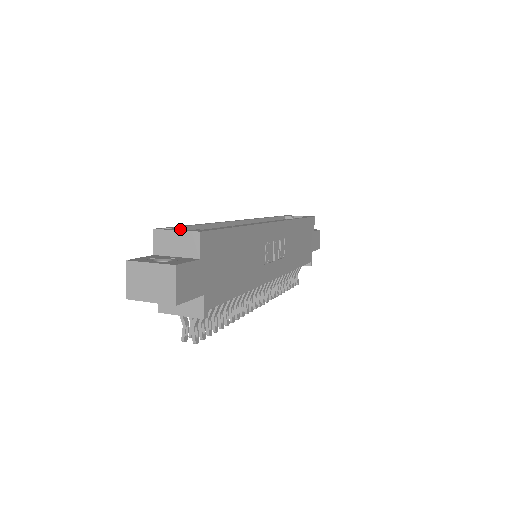
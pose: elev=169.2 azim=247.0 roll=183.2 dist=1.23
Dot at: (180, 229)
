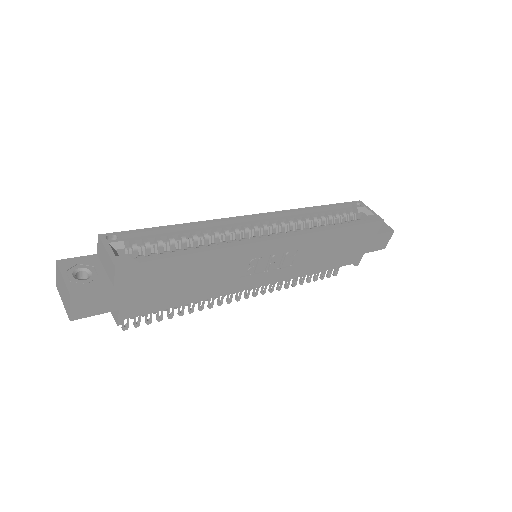
Dot at: (137, 234)
